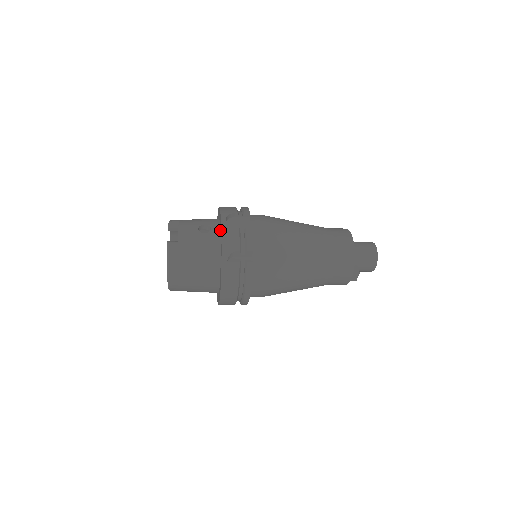
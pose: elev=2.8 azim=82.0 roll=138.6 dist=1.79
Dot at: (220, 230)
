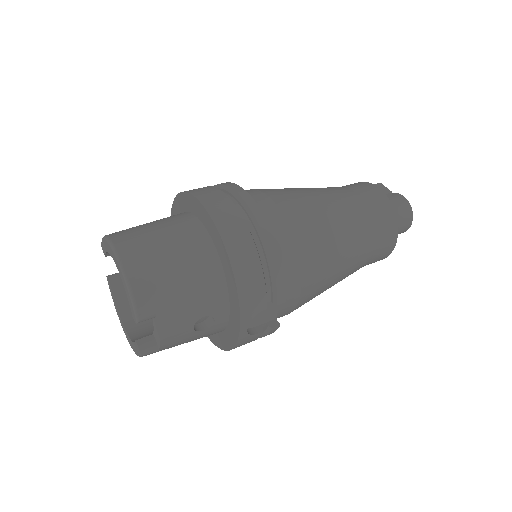
Dot at: (230, 325)
